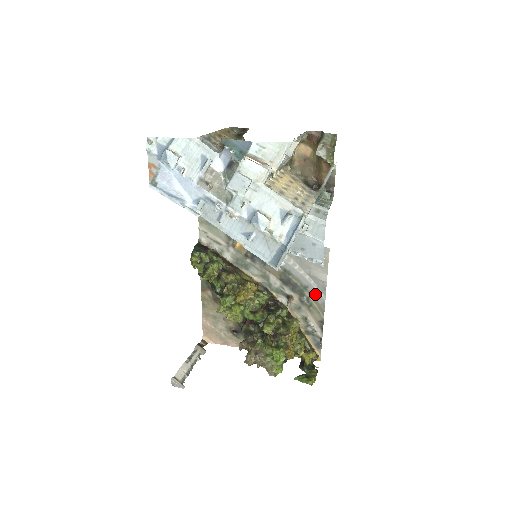
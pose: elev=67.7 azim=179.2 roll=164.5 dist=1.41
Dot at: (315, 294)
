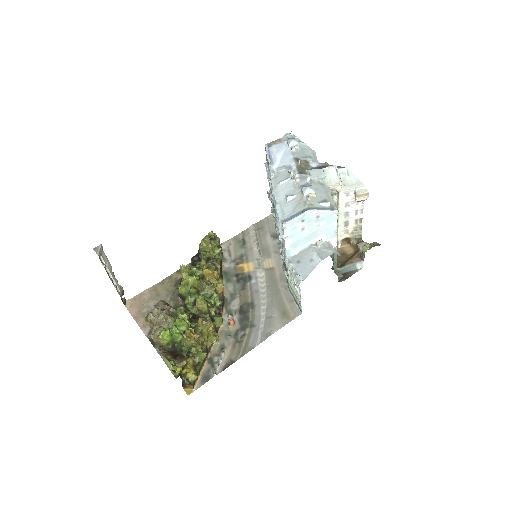
Dot at: (254, 336)
